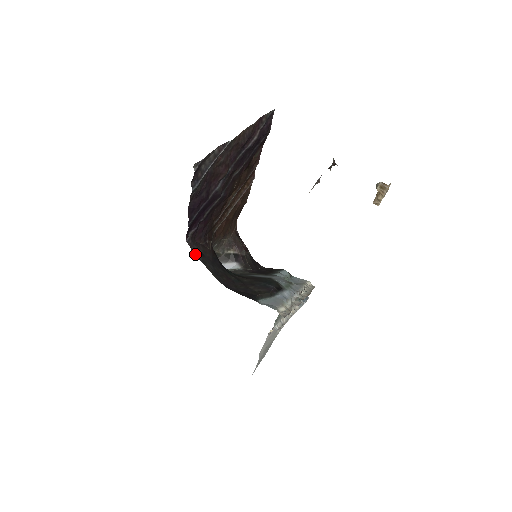
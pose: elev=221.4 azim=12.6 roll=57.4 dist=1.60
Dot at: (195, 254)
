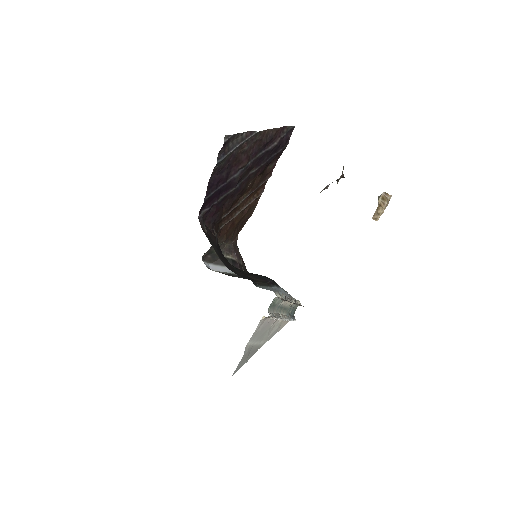
Dot at: (204, 232)
